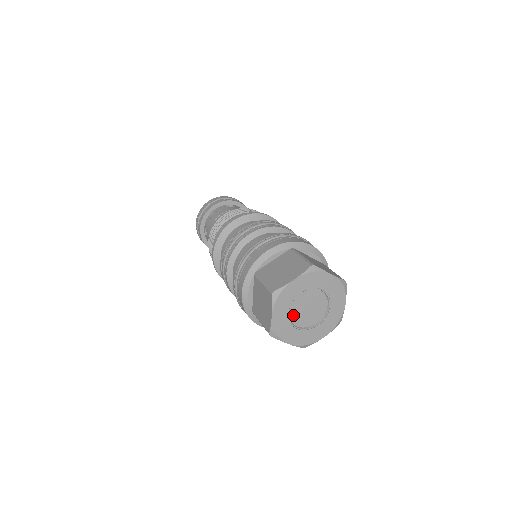
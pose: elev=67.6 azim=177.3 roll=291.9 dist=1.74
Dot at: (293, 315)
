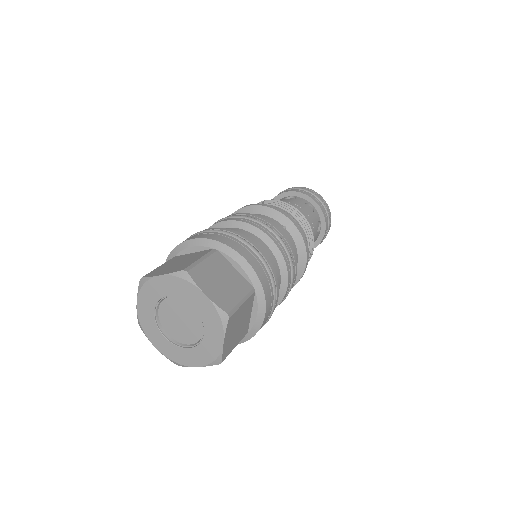
Dot at: (175, 335)
